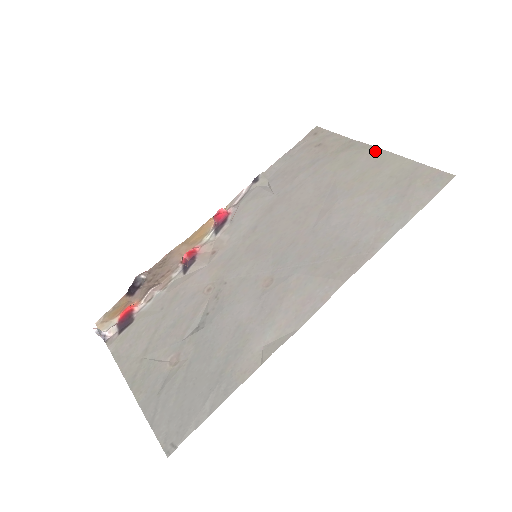
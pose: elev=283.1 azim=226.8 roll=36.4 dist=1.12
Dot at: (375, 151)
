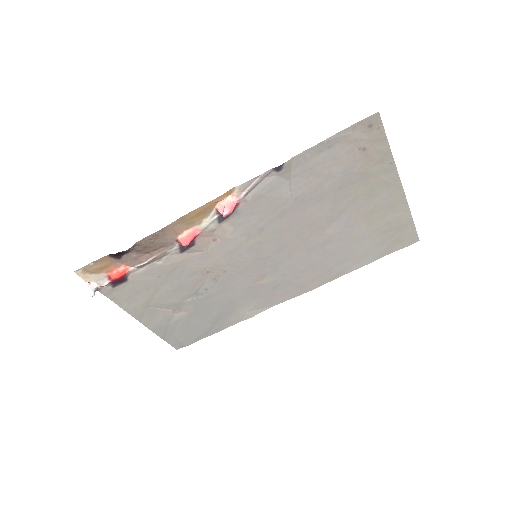
Dot at: (398, 191)
